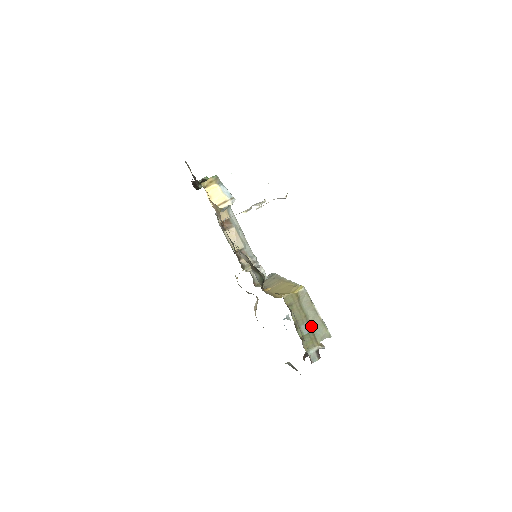
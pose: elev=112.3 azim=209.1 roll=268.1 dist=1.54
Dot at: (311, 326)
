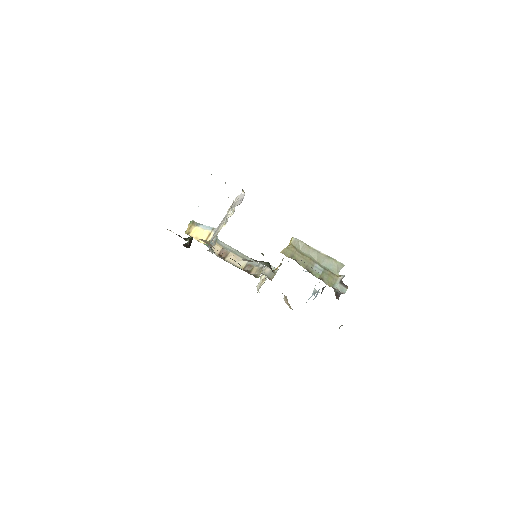
Dot at: (321, 265)
